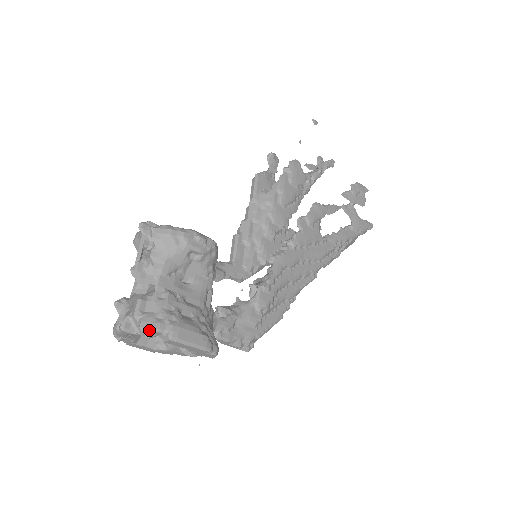
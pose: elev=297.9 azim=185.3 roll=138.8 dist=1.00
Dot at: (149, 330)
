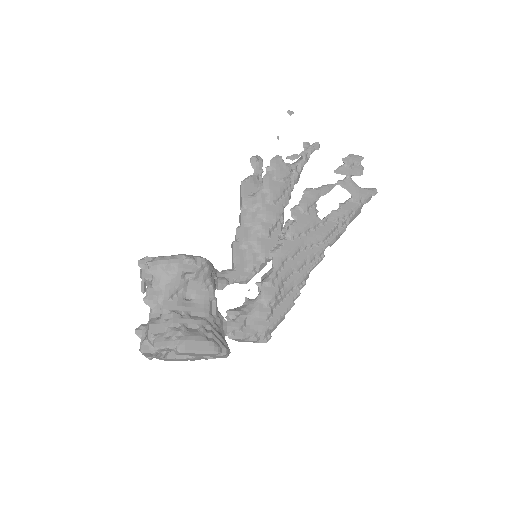
Dot at: (161, 348)
